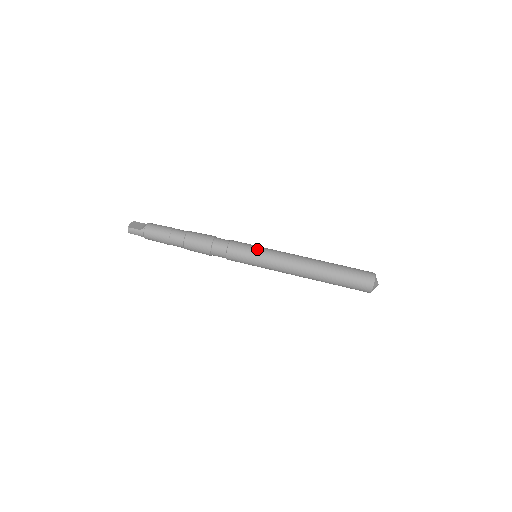
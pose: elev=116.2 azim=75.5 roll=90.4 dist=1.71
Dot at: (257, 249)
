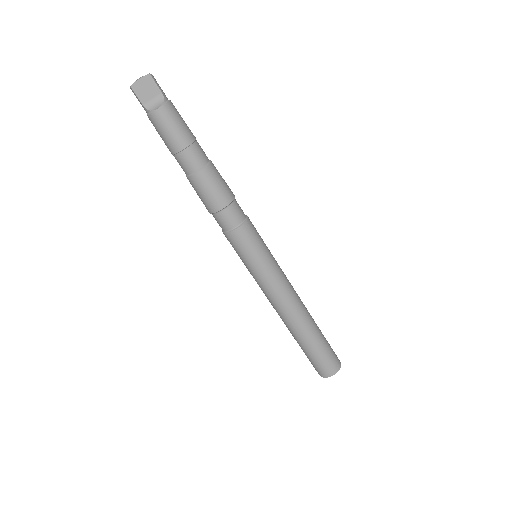
Dot at: (256, 263)
